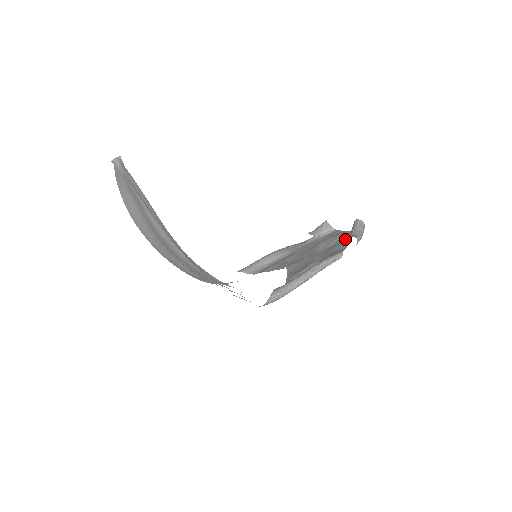
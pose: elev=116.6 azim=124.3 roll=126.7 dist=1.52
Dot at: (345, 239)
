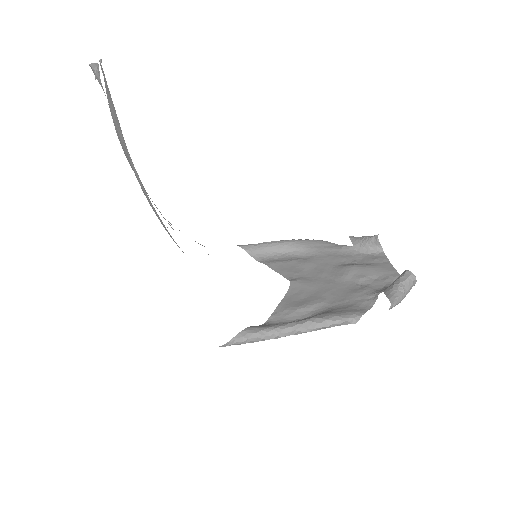
Dot at: (382, 284)
